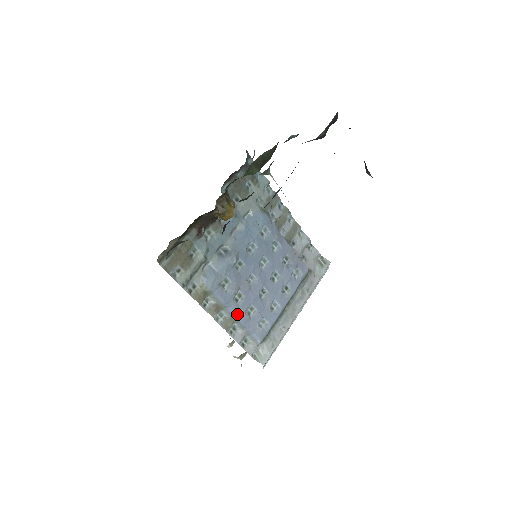
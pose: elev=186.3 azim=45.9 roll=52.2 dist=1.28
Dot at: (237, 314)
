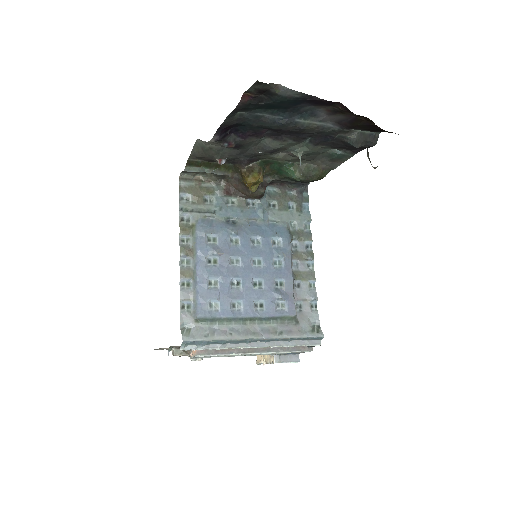
Dot at: (200, 271)
